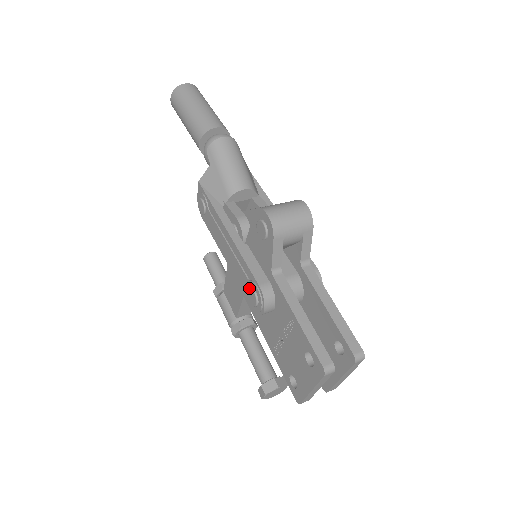
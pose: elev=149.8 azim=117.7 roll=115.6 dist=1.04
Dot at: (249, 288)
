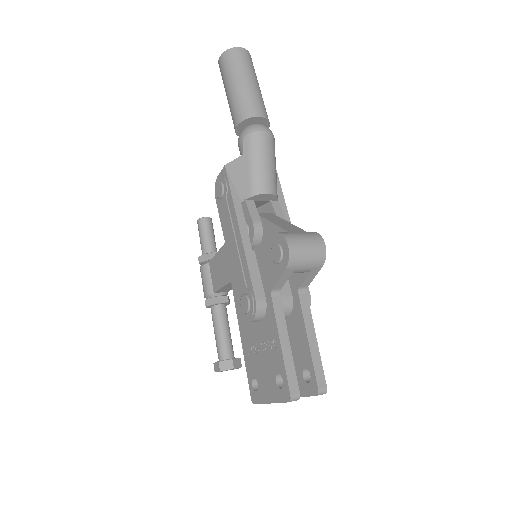
Dot at: (244, 295)
